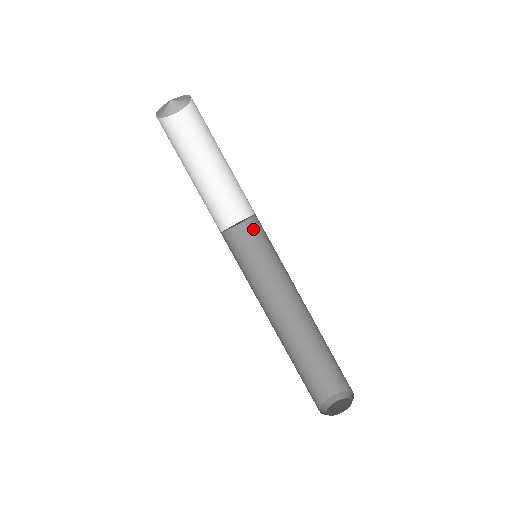
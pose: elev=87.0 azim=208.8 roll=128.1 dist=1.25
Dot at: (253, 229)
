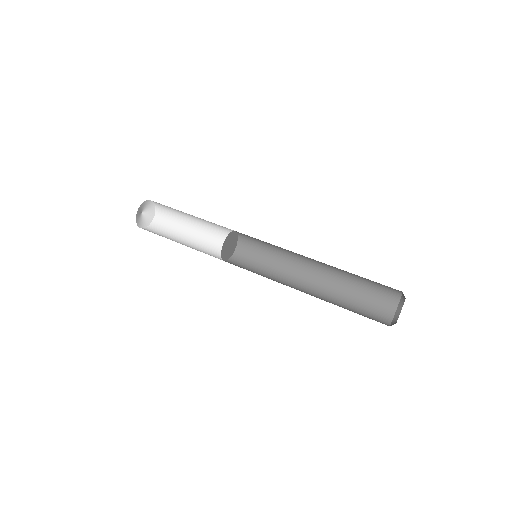
Dot at: (244, 250)
